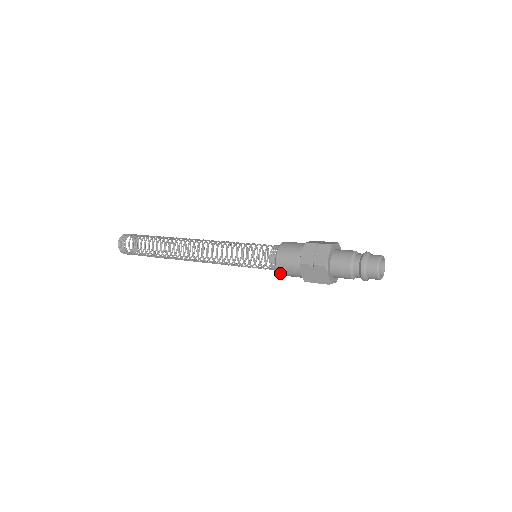
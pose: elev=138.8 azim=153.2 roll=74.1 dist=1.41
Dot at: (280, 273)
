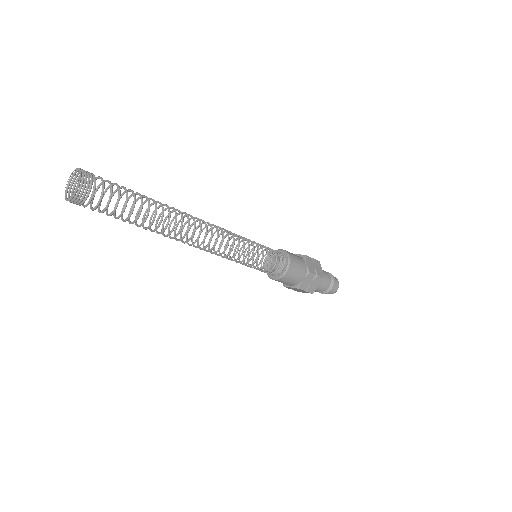
Dot at: (283, 277)
